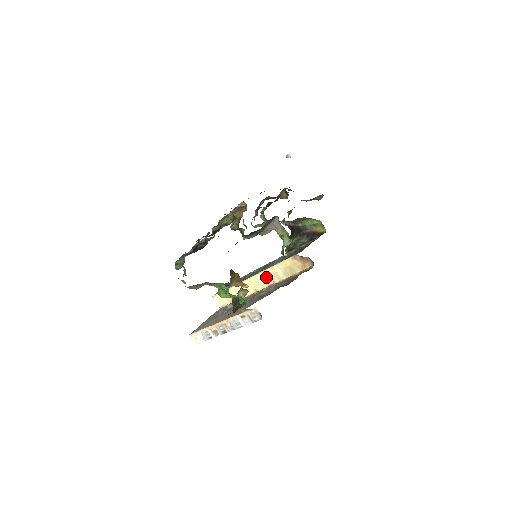
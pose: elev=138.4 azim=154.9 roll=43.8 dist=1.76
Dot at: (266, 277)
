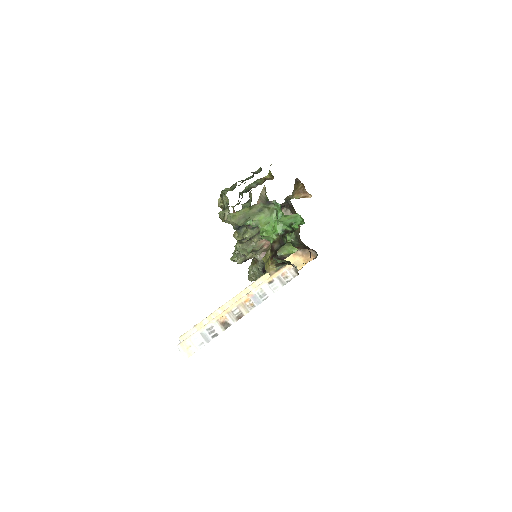
Dot at: occluded
